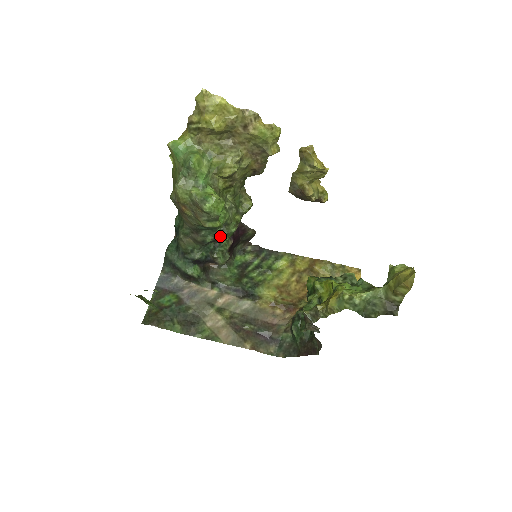
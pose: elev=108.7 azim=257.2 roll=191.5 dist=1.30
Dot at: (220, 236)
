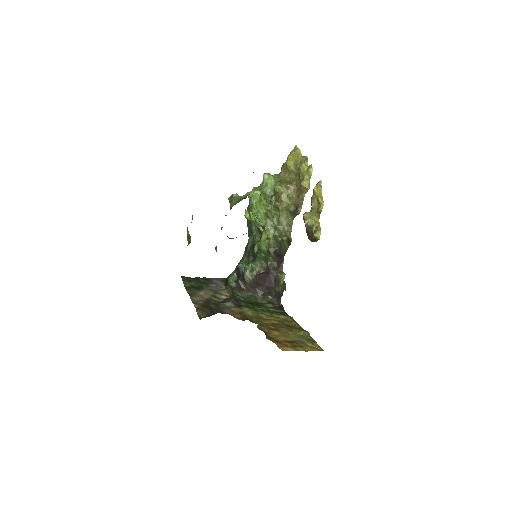
Dot at: (254, 244)
